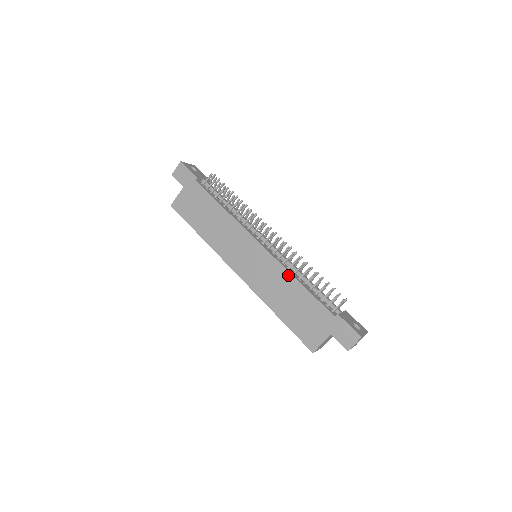
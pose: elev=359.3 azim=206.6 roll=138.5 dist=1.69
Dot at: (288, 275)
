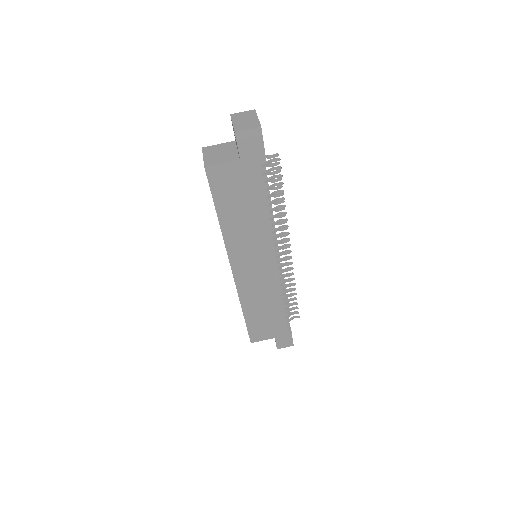
Dot at: (279, 295)
